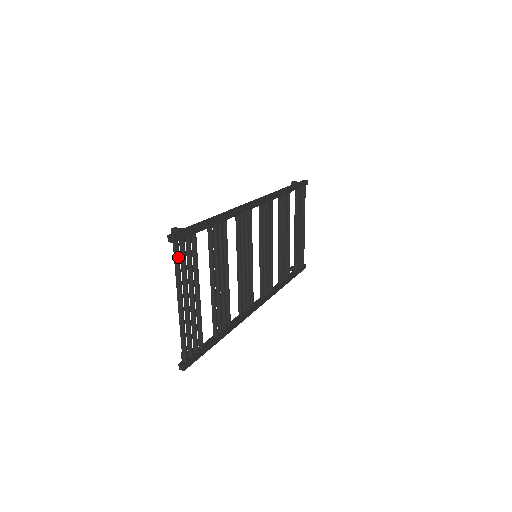
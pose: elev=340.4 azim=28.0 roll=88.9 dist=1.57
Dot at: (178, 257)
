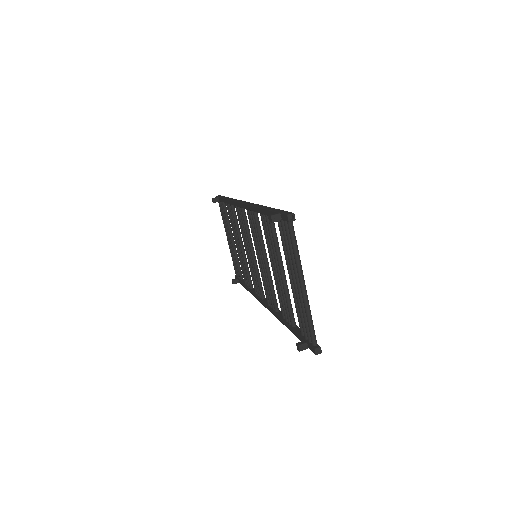
Dot at: (295, 236)
